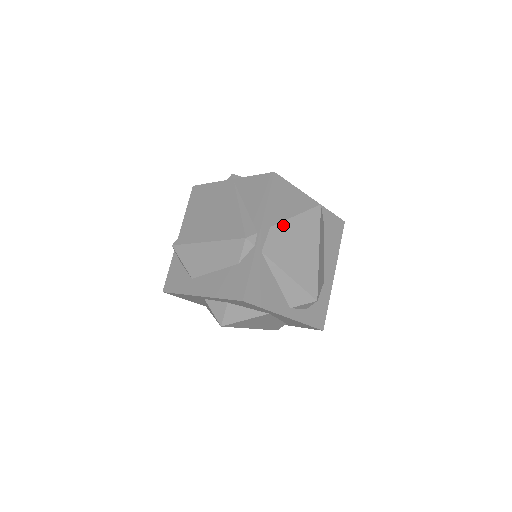
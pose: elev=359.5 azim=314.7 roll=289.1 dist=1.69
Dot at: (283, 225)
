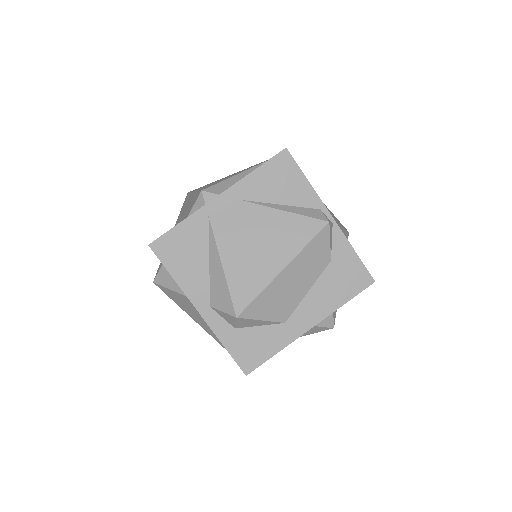
Dot at: (258, 209)
